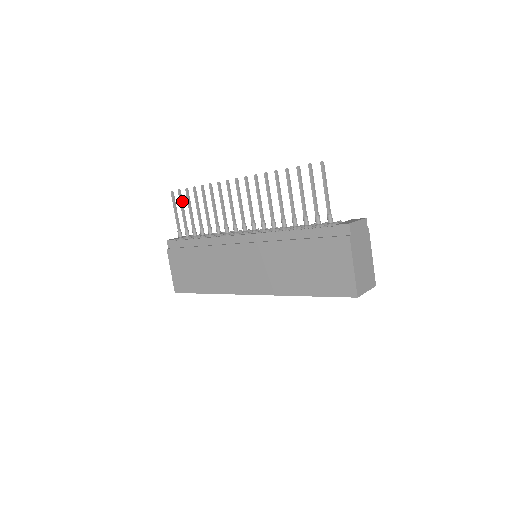
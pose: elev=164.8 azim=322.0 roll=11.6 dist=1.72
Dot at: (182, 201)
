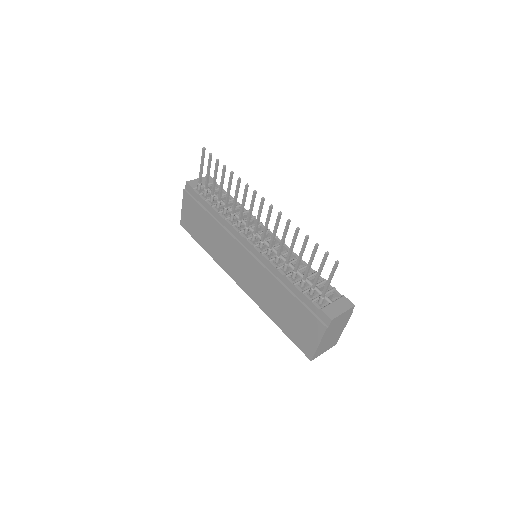
Dot at: (210, 164)
